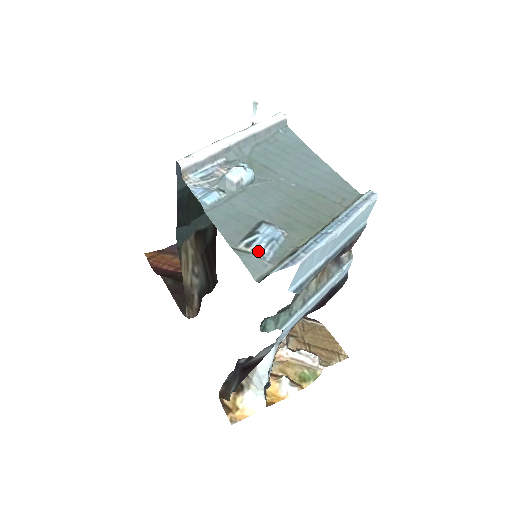
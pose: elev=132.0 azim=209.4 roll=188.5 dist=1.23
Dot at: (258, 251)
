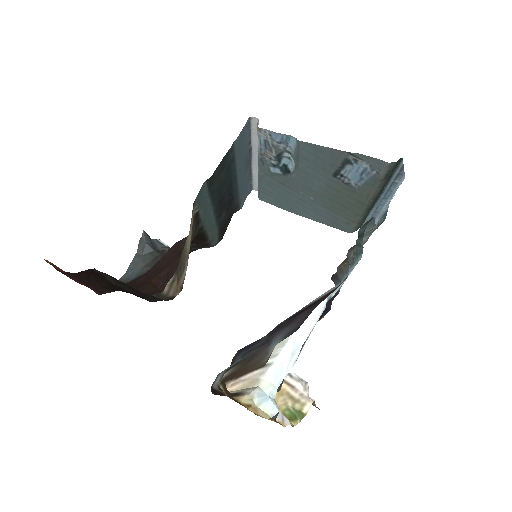
Dot at: (367, 164)
